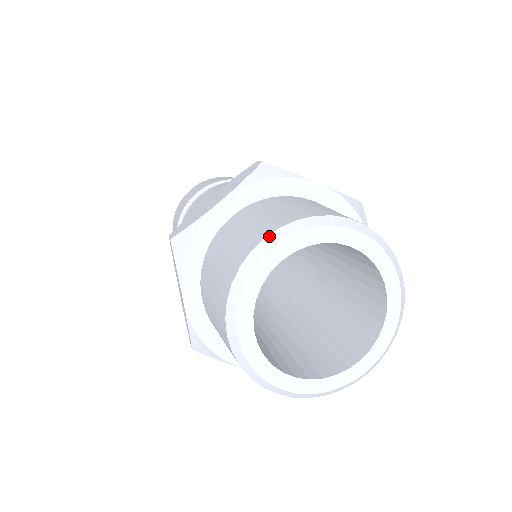
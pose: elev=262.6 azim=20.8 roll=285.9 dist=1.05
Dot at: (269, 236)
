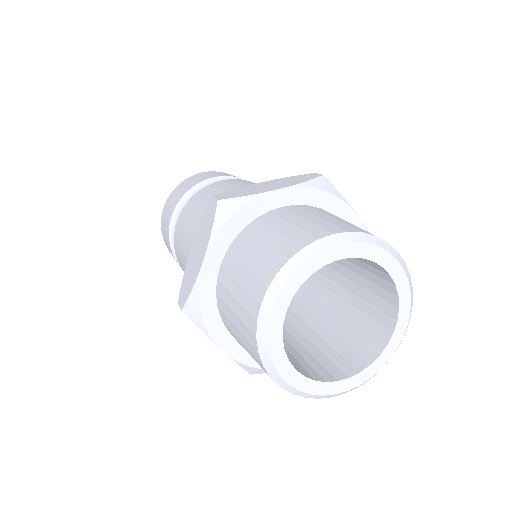
Dot at: (338, 234)
